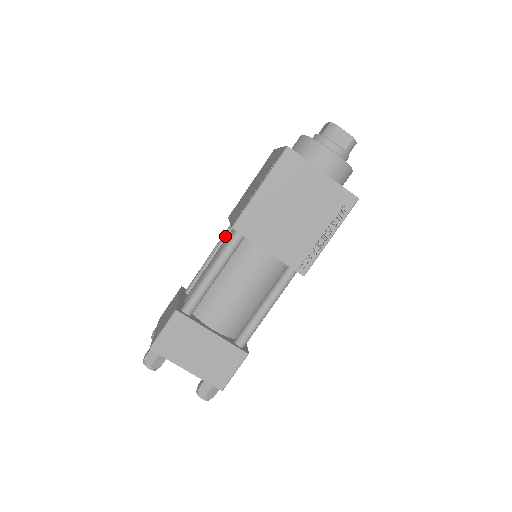
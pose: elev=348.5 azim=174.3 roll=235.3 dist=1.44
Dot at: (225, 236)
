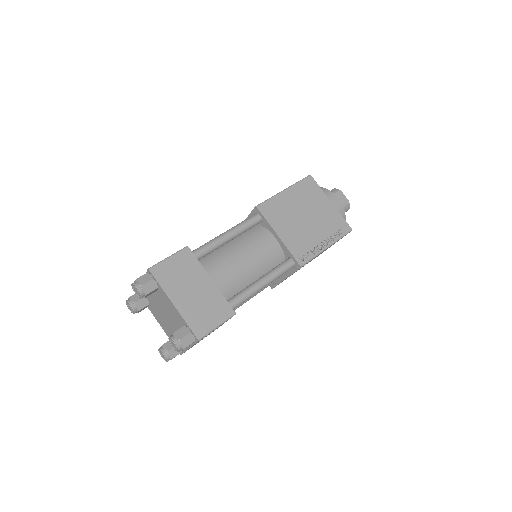
Dot at: occluded
